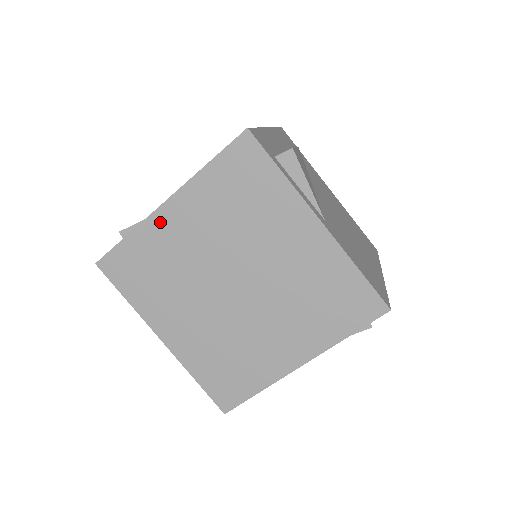
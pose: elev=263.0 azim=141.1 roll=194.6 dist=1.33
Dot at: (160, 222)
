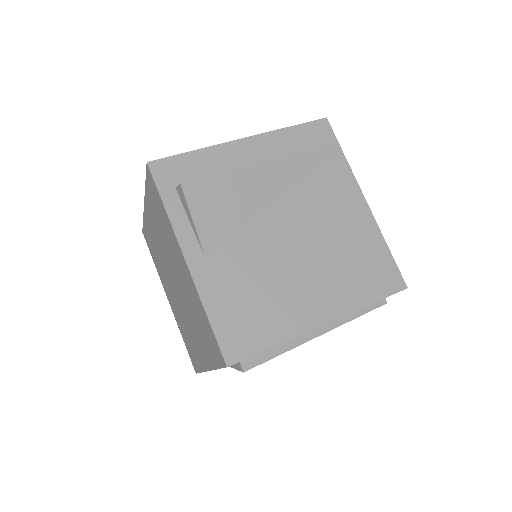
Dot at: (147, 218)
